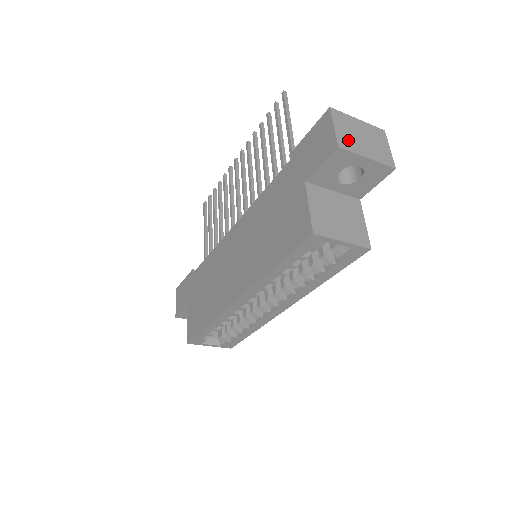
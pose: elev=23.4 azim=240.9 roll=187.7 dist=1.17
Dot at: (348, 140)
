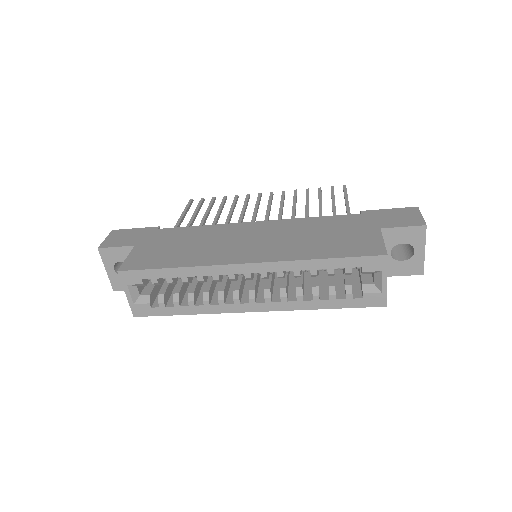
Dot at: occluded
